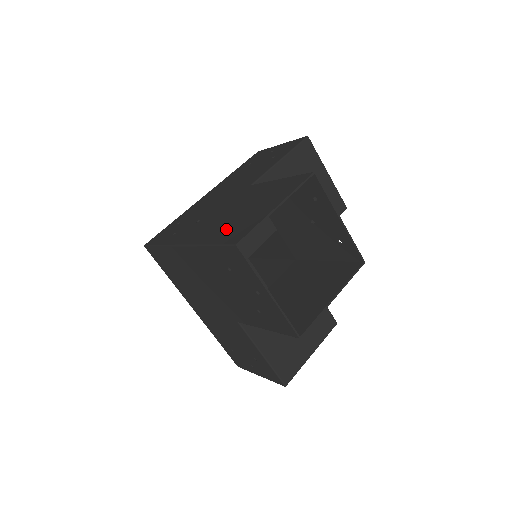
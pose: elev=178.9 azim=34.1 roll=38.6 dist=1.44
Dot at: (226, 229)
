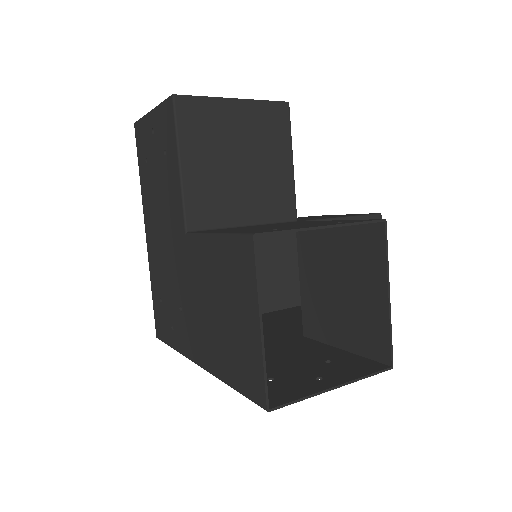
Dot at: (229, 358)
